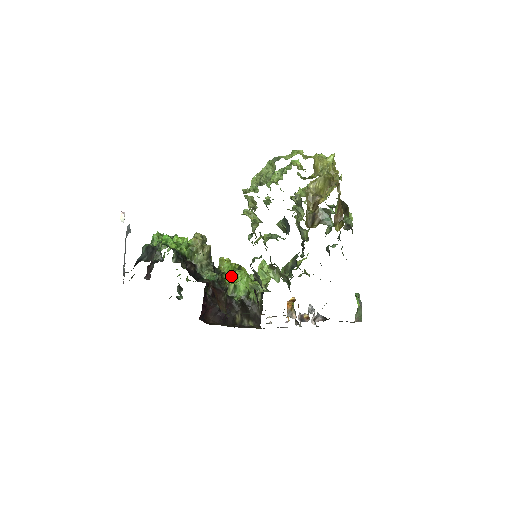
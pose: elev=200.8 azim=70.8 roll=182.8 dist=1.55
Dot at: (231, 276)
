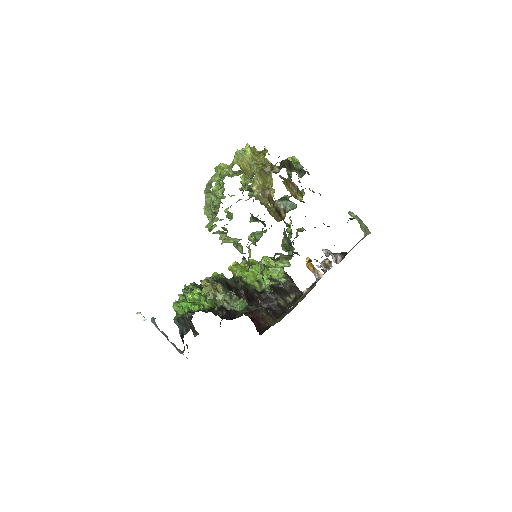
Dot at: (249, 276)
